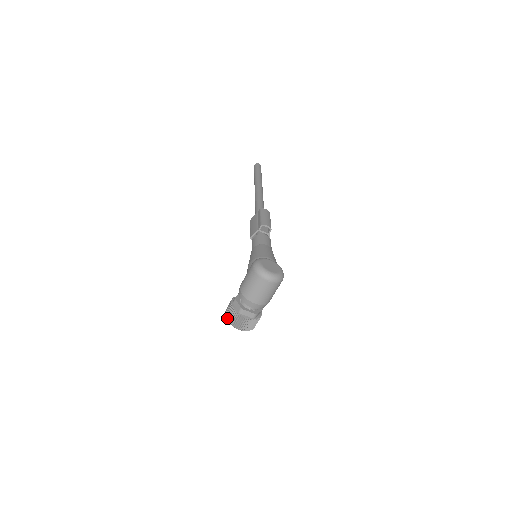
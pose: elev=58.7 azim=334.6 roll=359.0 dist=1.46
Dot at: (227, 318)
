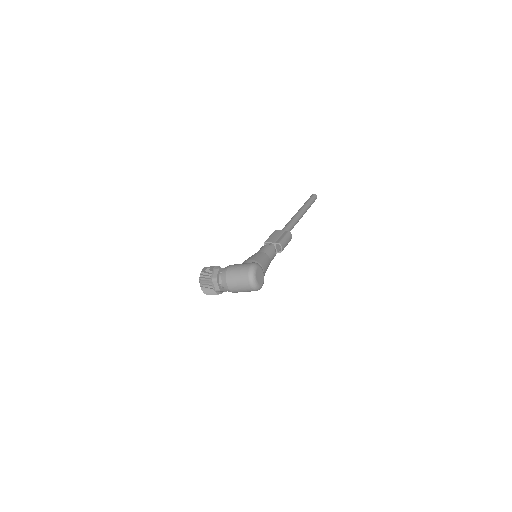
Dot at: (202, 273)
